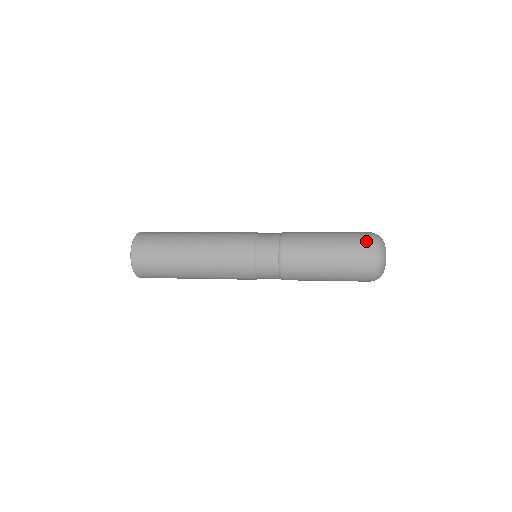
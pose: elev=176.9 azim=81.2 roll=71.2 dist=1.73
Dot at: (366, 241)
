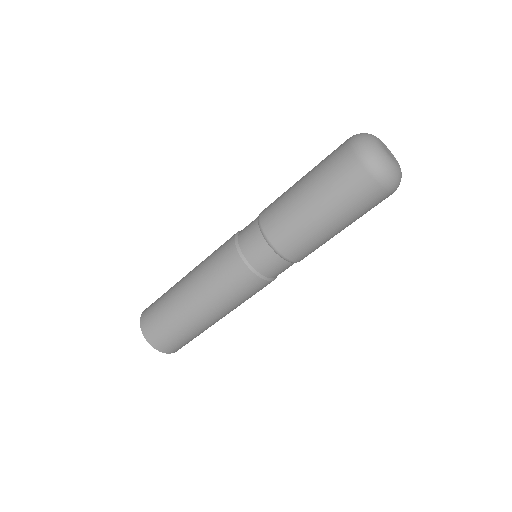
Dot at: occluded
